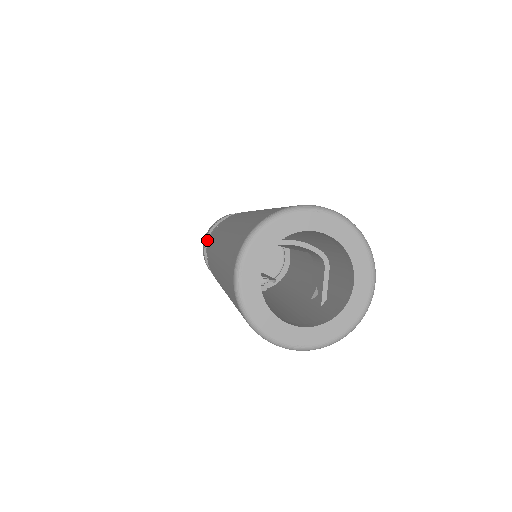
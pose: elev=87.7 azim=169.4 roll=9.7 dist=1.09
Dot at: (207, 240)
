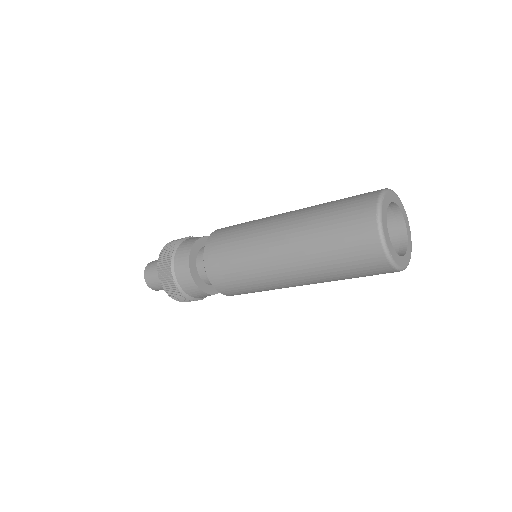
Dot at: (178, 284)
